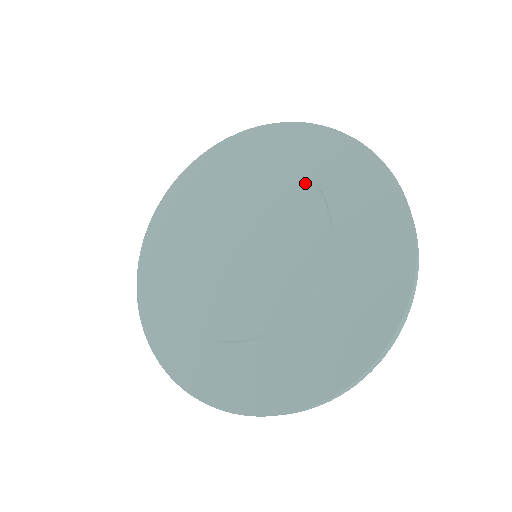
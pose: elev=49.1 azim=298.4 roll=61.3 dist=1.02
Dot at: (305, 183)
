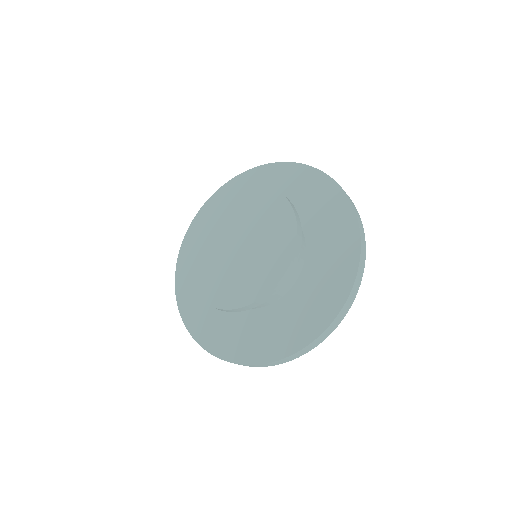
Dot at: (288, 213)
